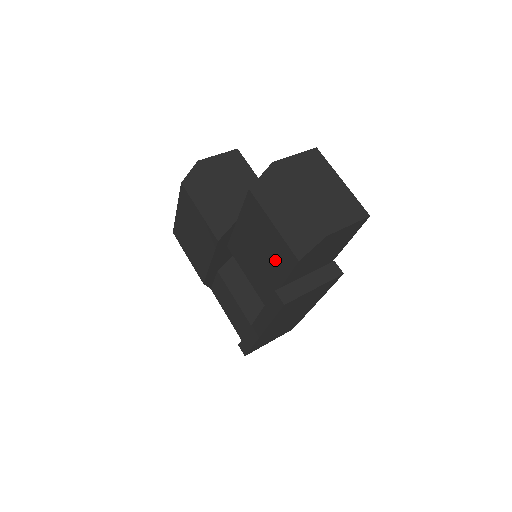
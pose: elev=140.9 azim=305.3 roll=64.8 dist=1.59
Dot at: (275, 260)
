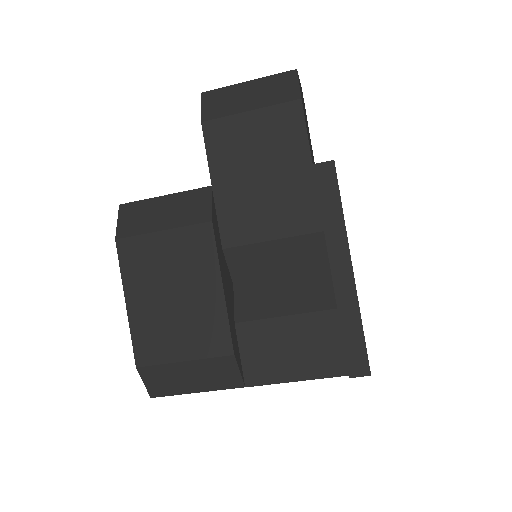
Dot at: (282, 145)
